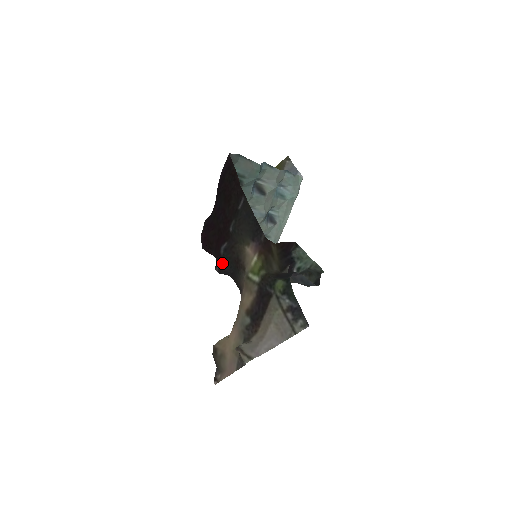
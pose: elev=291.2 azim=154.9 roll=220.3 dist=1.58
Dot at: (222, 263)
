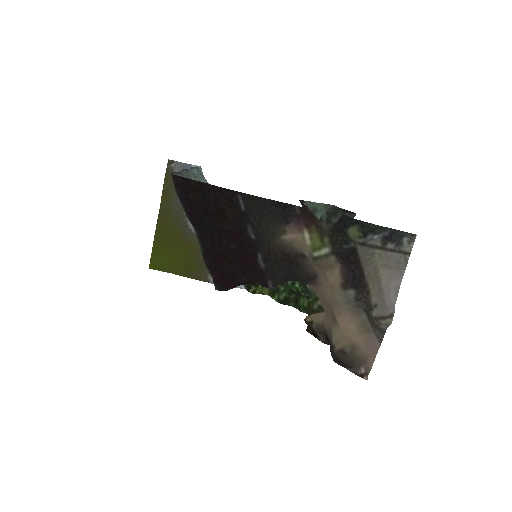
Dot at: (271, 276)
